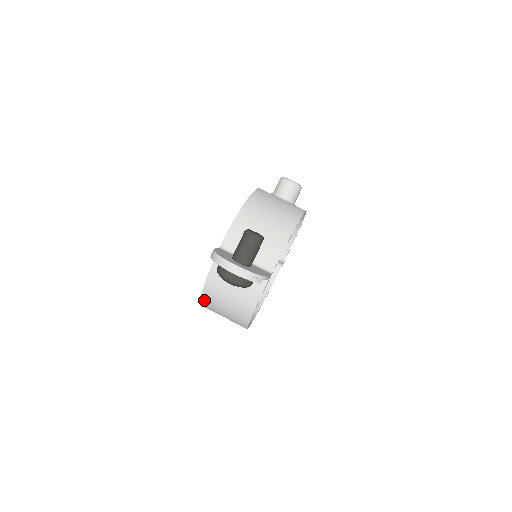
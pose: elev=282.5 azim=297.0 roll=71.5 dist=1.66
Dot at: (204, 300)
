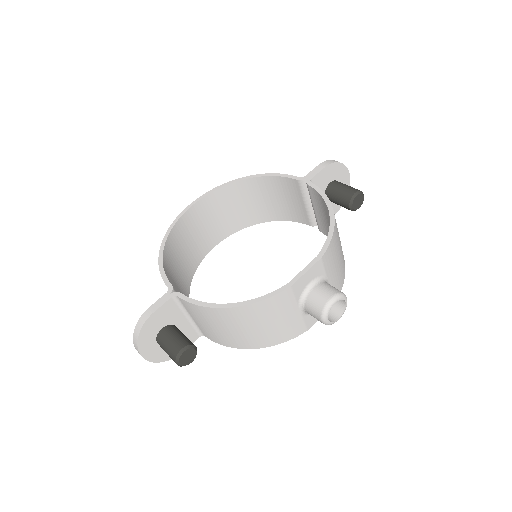
Dot at: occluded
